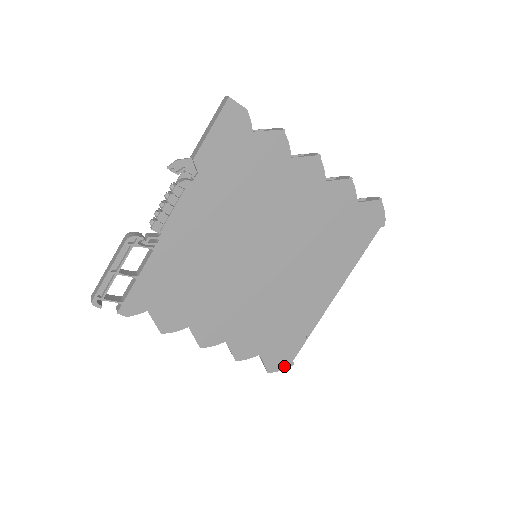
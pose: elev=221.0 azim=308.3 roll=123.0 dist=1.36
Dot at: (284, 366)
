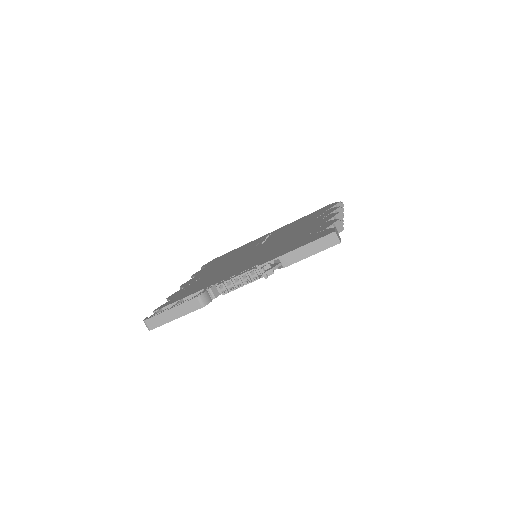
Dot at: occluded
